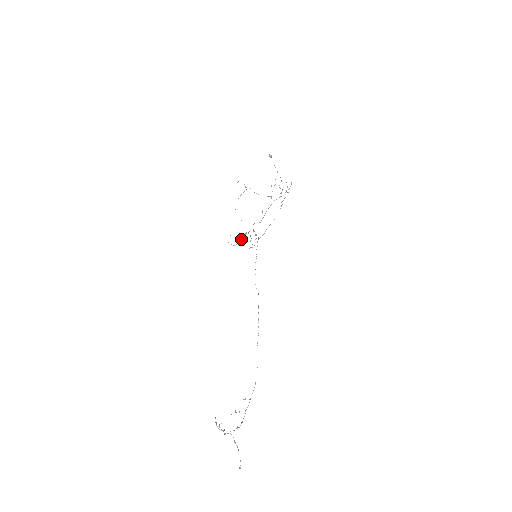
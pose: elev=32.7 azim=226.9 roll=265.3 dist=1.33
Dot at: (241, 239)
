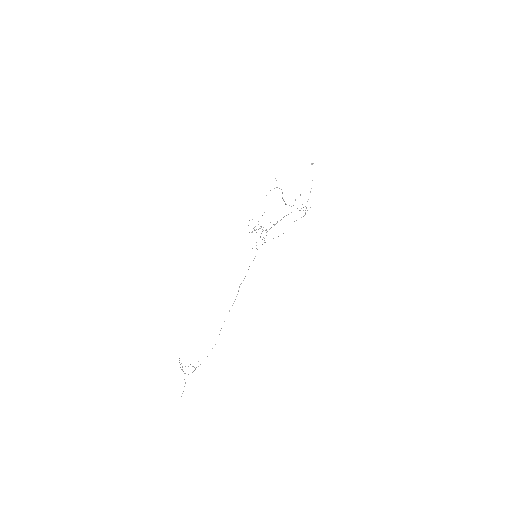
Dot at: occluded
